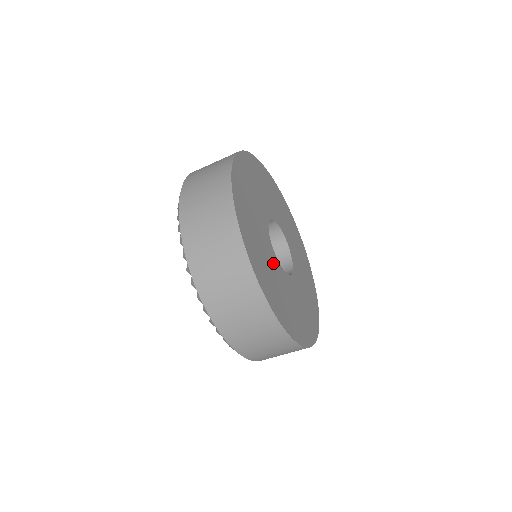
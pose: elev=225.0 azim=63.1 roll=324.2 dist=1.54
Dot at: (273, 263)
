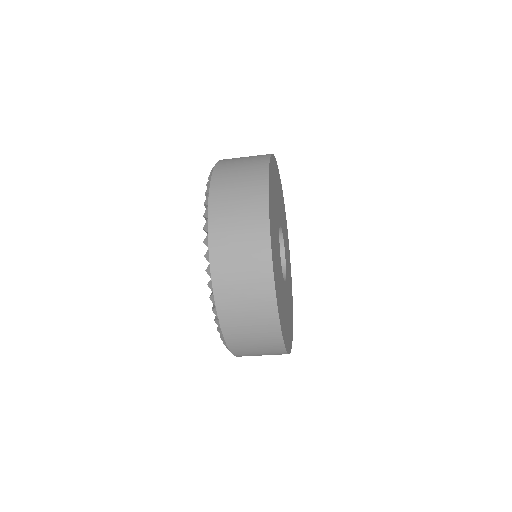
Dot at: (284, 294)
